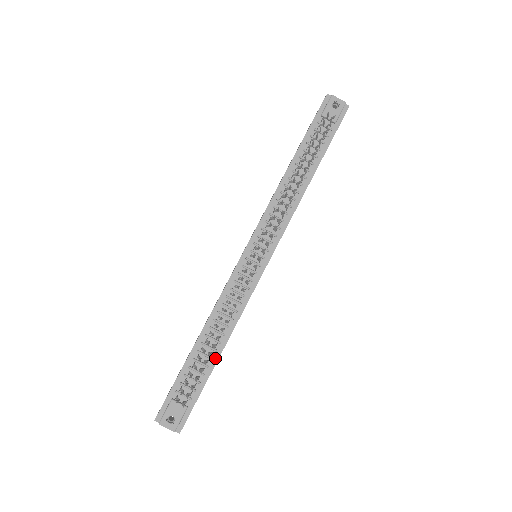
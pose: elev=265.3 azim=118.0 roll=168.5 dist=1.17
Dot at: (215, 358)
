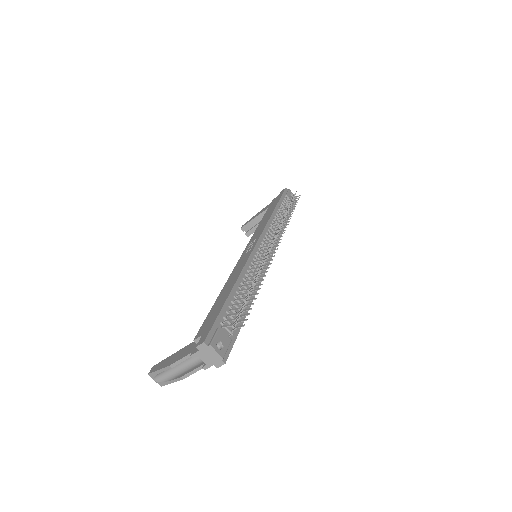
Dot at: occluded
